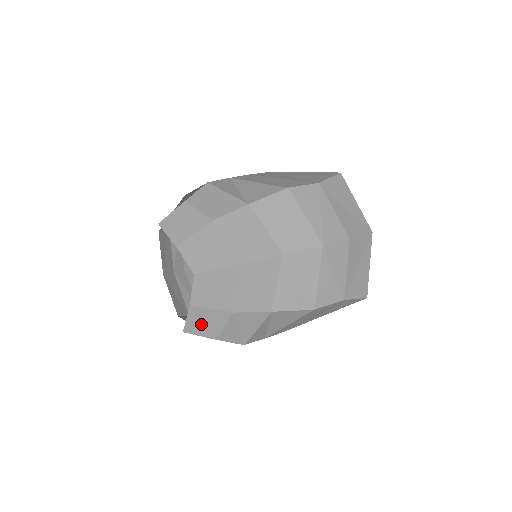
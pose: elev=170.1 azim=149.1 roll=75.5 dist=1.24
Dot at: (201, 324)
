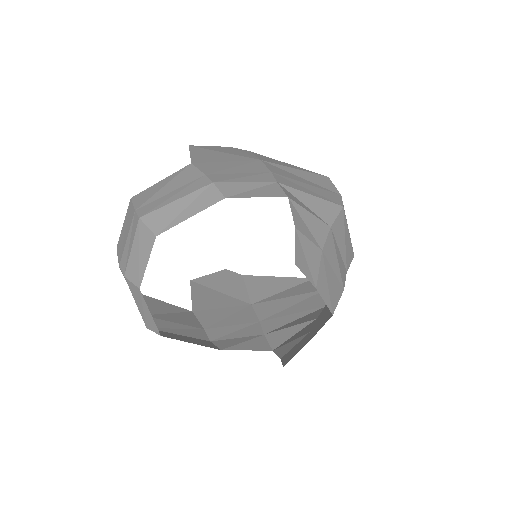
Dot at: (293, 353)
